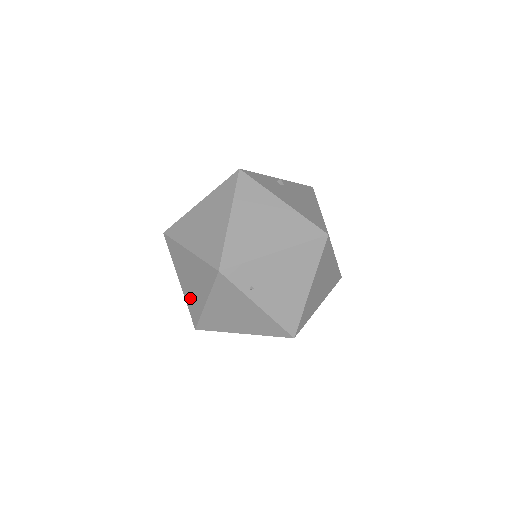
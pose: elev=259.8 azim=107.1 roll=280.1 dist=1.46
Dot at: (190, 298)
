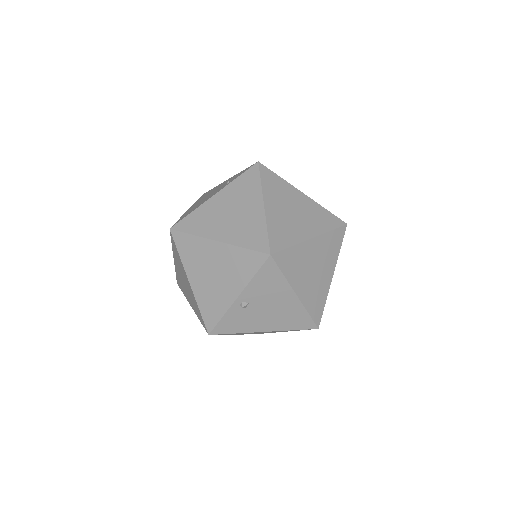
Dot at: occluded
